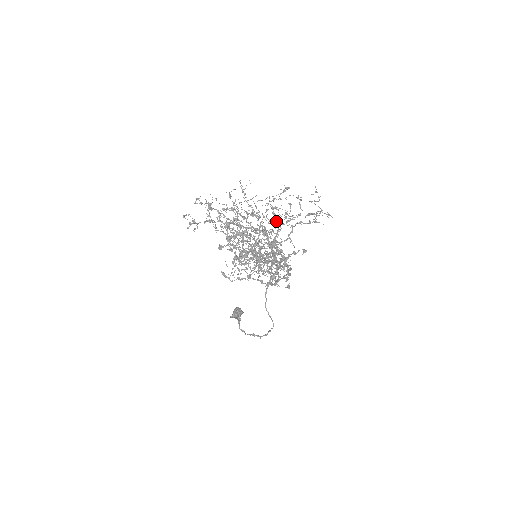
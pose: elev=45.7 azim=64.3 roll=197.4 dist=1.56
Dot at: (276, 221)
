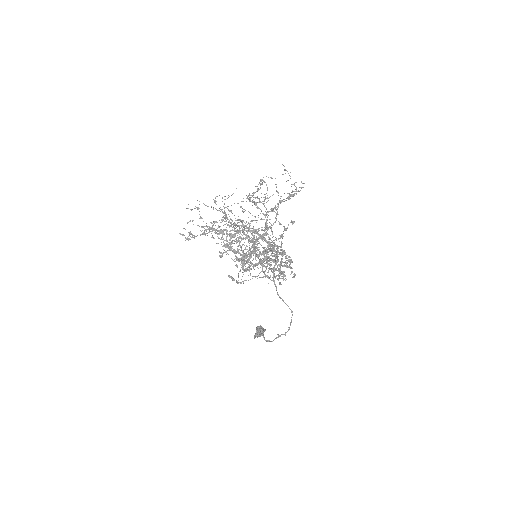
Dot at: occluded
